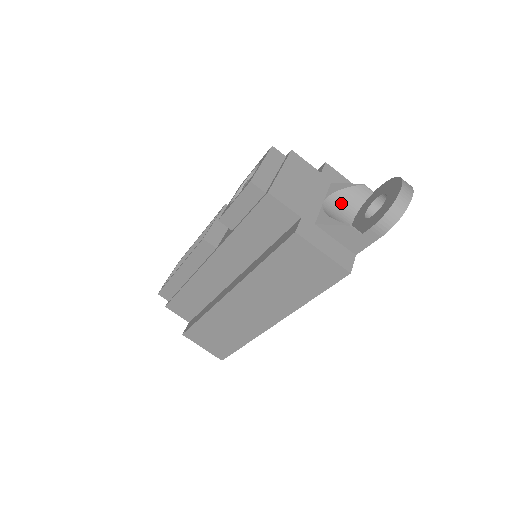
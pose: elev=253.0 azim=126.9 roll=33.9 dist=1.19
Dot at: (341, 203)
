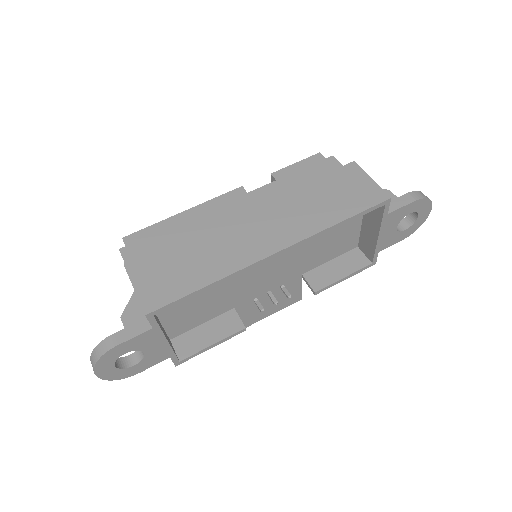
Dot at: occluded
